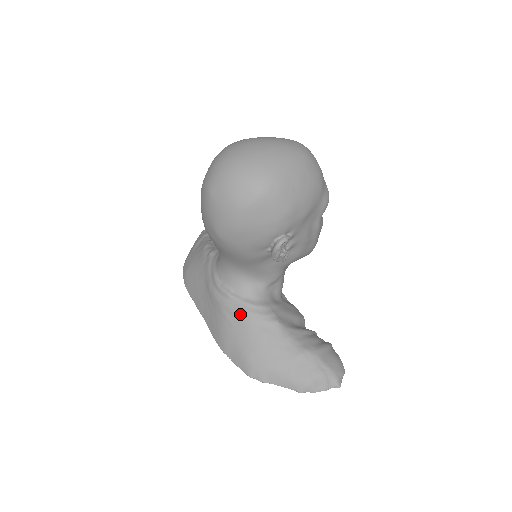
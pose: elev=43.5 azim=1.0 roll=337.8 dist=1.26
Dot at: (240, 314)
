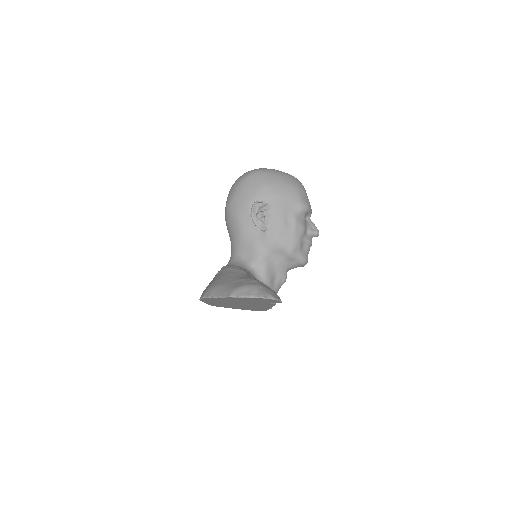
Dot at: (223, 270)
